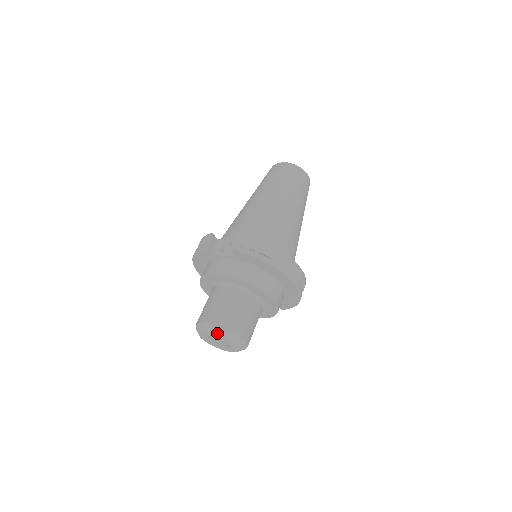
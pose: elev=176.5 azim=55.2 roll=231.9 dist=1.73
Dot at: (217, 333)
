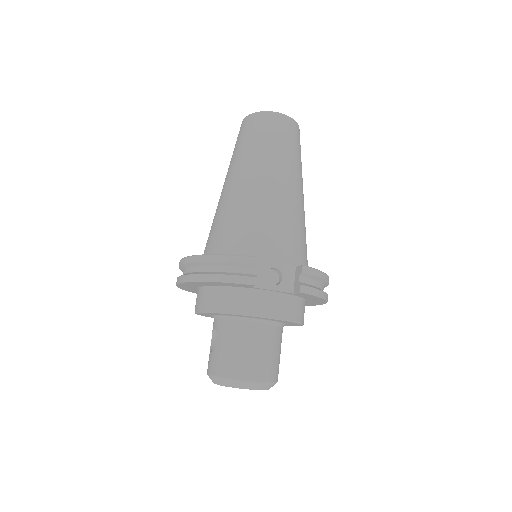
Dot at: (263, 388)
